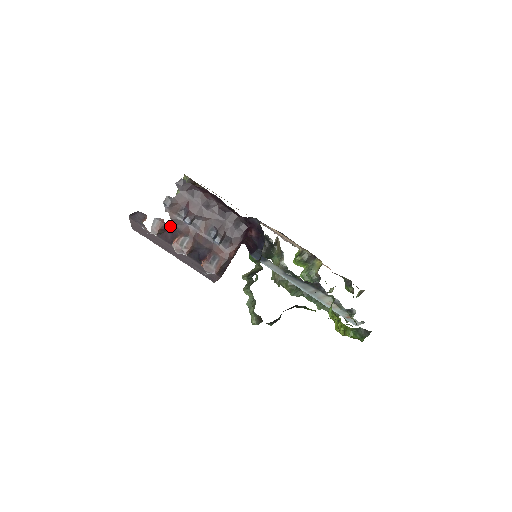
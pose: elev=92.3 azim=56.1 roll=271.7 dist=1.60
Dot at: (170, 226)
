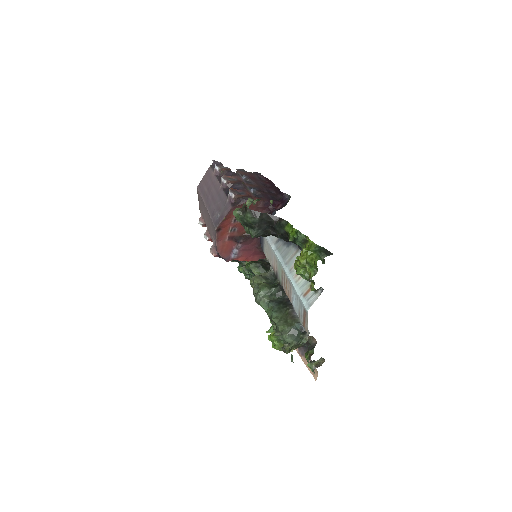
Dot at: occluded
